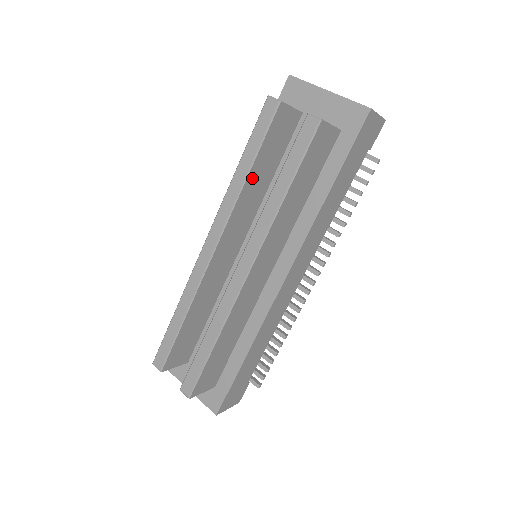
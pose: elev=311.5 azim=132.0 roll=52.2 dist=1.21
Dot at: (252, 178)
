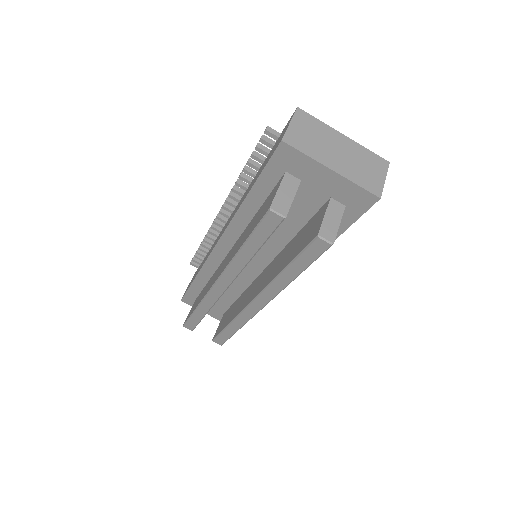
Dot at: occluded
